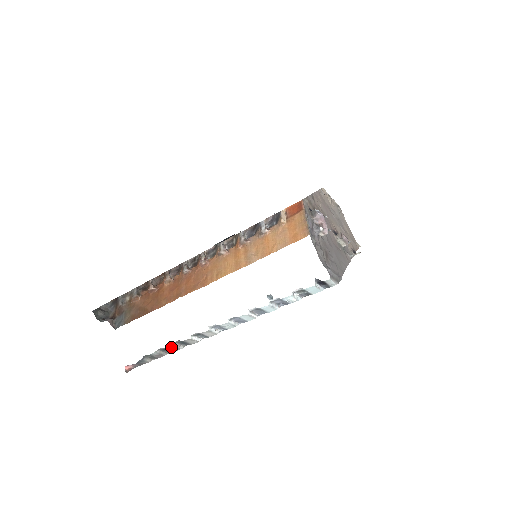
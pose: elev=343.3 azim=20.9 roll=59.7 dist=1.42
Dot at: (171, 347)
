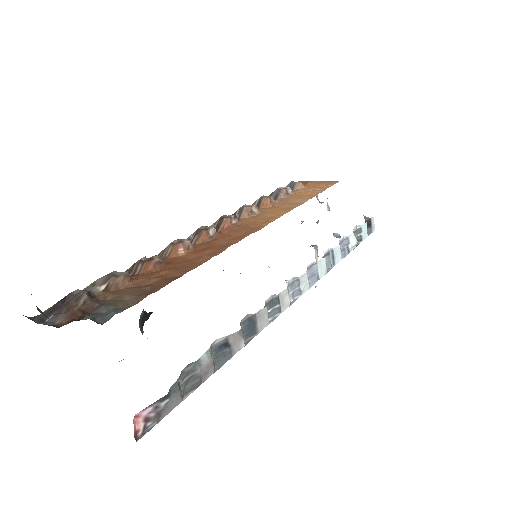
Dot at: (237, 331)
